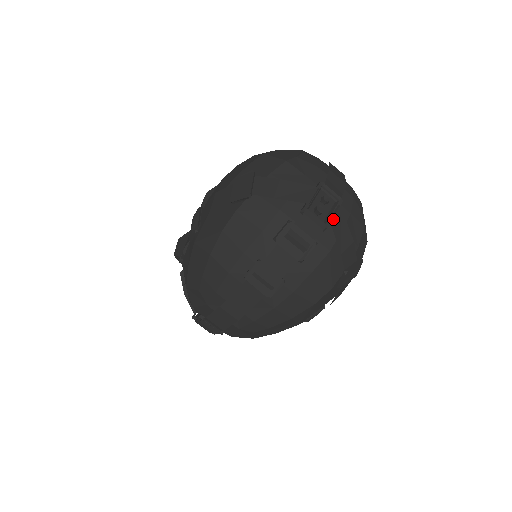
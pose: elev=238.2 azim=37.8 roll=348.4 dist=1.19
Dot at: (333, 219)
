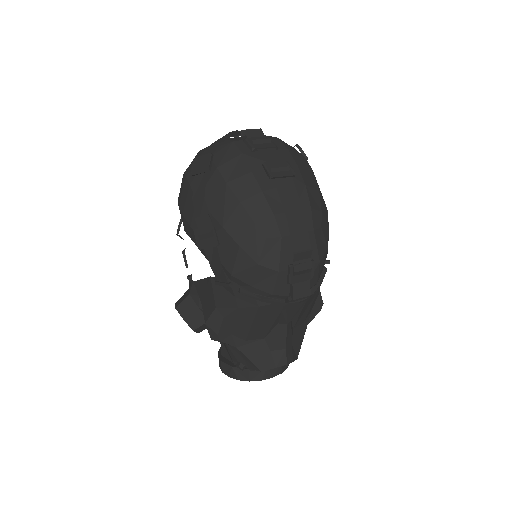
Dot at: occluded
